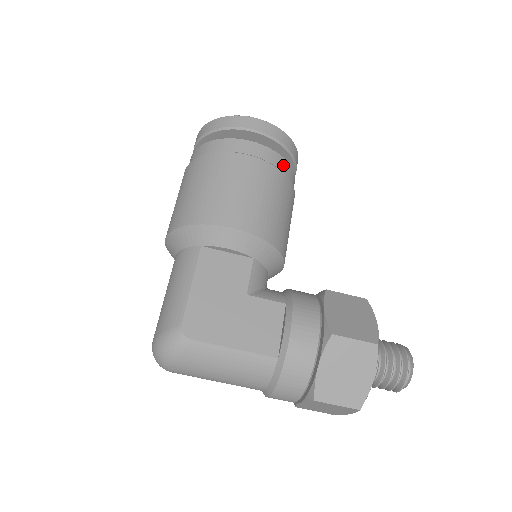
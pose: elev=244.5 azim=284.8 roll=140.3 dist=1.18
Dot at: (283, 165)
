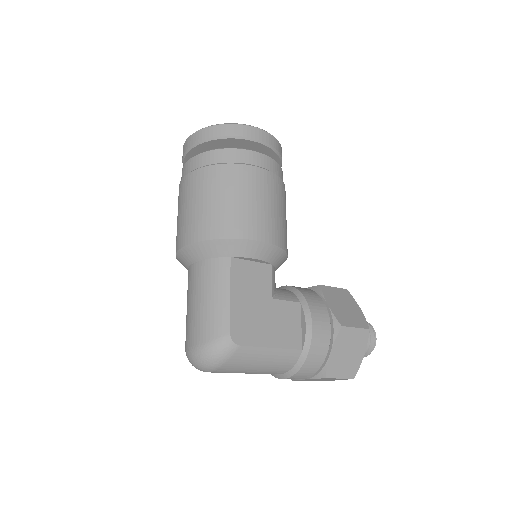
Dot at: (281, 174)
